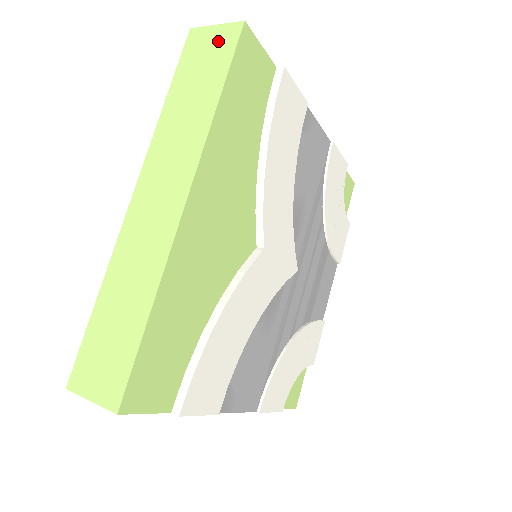
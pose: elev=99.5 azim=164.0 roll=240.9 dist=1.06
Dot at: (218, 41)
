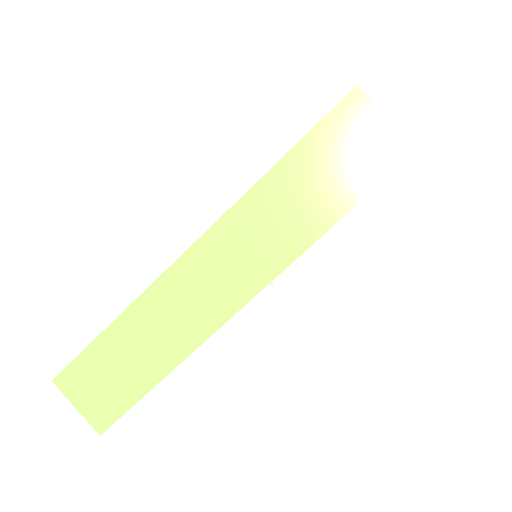
Dot at: (376, 145)
